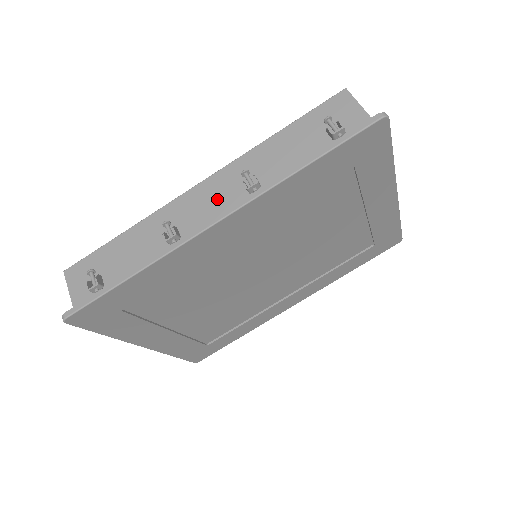
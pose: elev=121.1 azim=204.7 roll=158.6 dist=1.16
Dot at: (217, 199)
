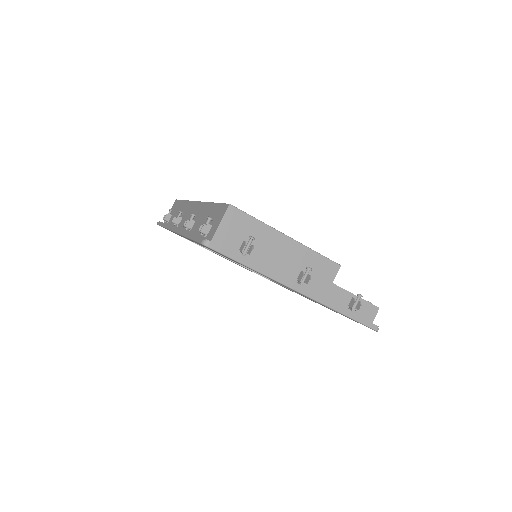
Dot at: (189, 218)
